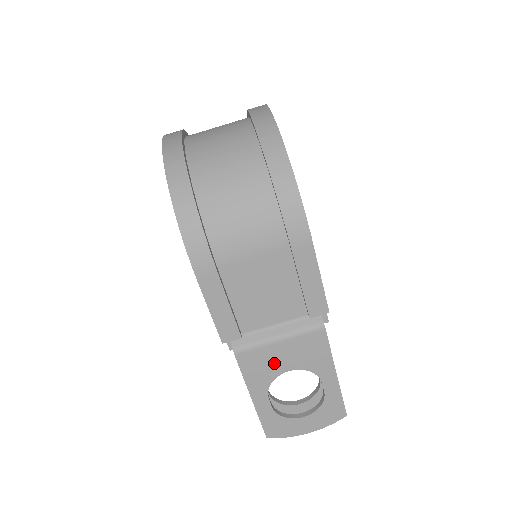
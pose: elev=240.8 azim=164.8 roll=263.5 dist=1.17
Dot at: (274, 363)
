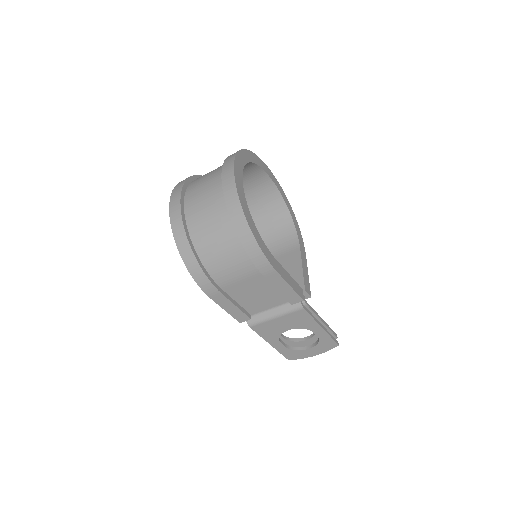
Dot at: (277, 328)
